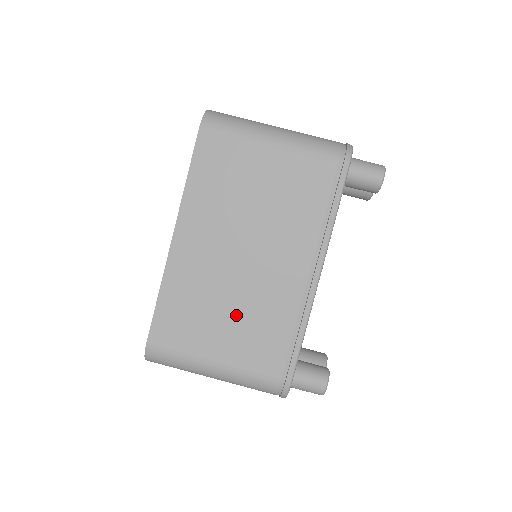
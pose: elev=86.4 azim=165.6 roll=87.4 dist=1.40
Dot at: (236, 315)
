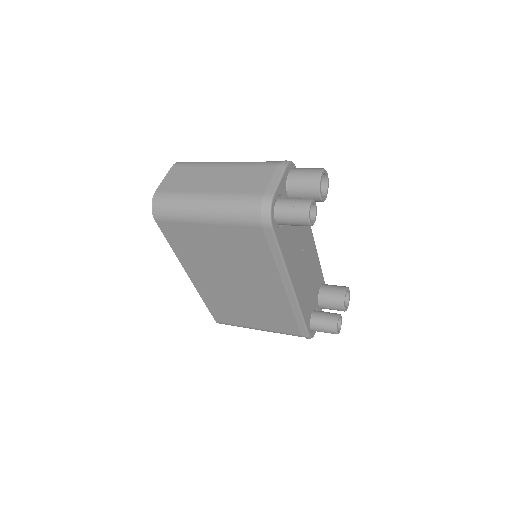
Dot at: (254, 309)
